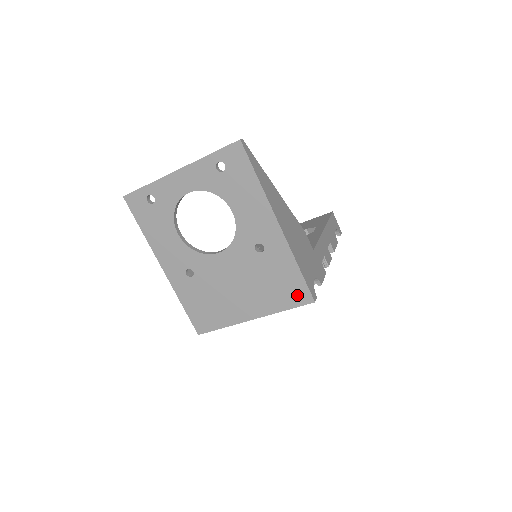
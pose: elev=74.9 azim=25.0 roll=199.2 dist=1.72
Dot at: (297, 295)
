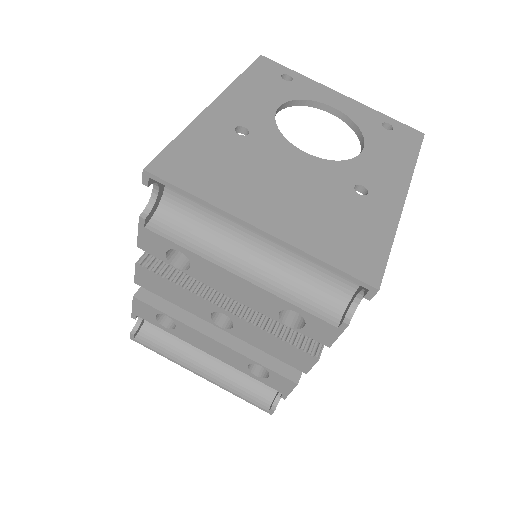
Dot at: (361, 262)
